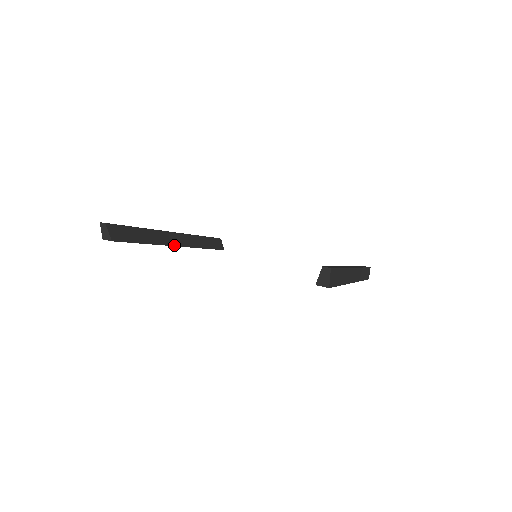
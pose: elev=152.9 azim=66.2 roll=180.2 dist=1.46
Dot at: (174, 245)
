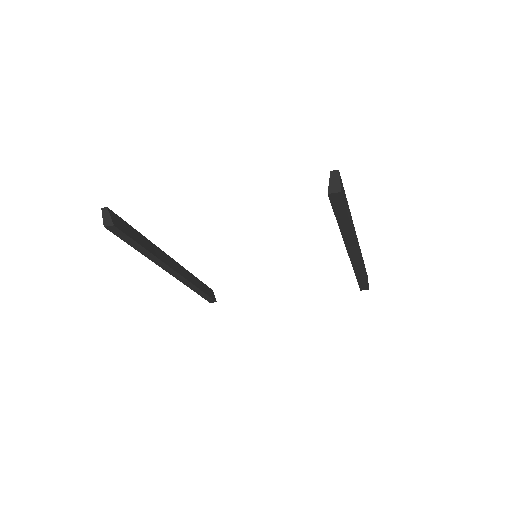
Dot at: (170, 267)
